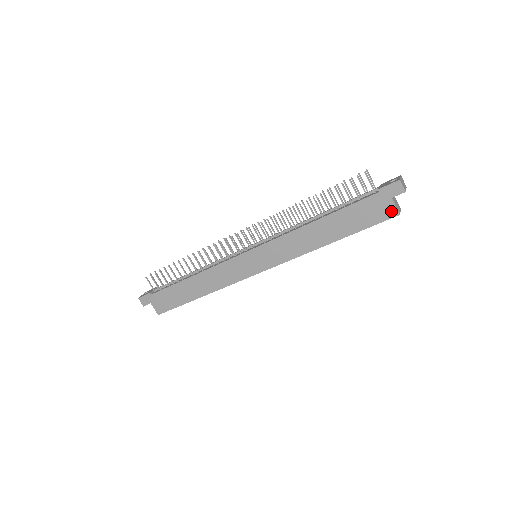
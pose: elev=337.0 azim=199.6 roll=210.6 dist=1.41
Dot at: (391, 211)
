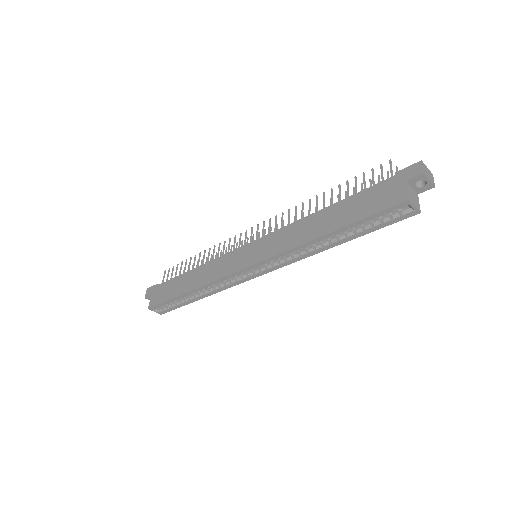
Dot at: (400, 196)
